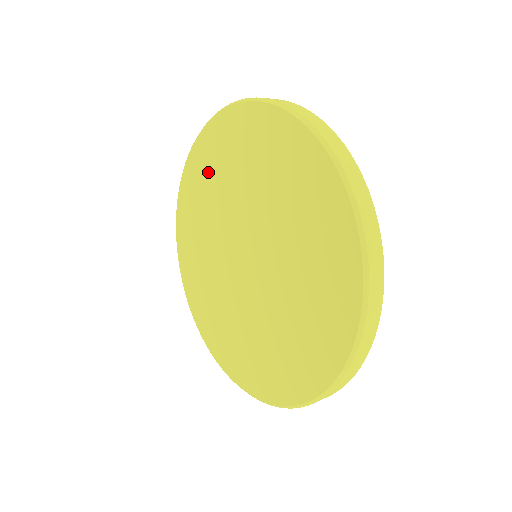
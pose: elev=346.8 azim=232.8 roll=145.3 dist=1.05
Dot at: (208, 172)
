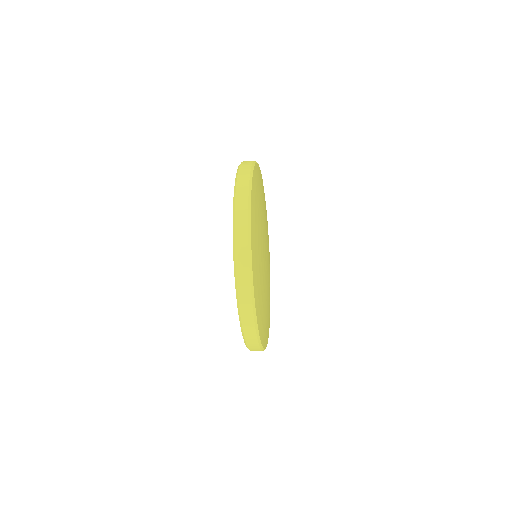
Dot at: occluded
